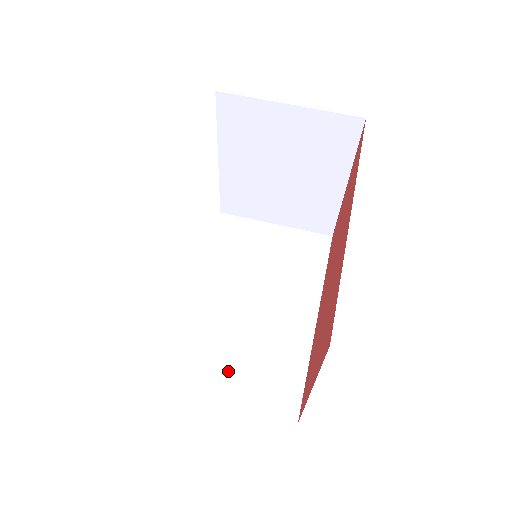
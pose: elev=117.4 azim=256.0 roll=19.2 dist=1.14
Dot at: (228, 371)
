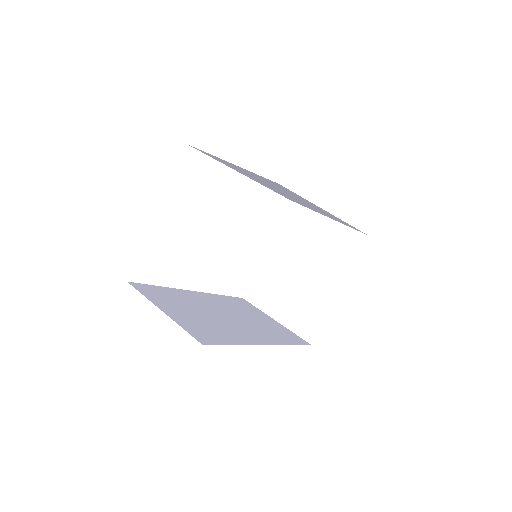
Dot at: (180, 310)
